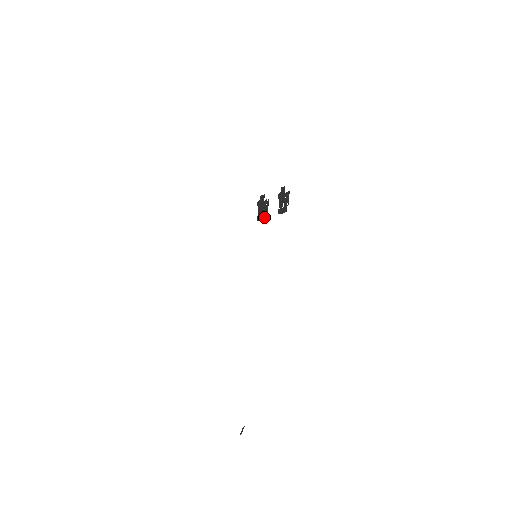
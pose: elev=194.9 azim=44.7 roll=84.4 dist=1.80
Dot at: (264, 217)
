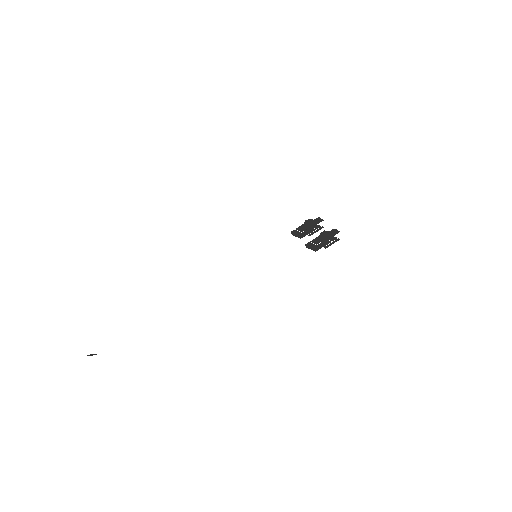
Dot at: (301, 236)
